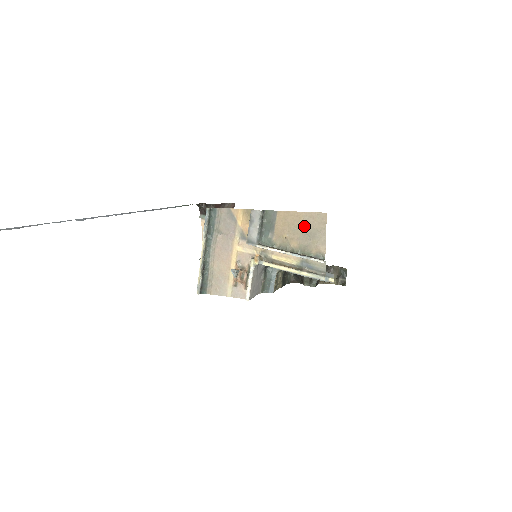
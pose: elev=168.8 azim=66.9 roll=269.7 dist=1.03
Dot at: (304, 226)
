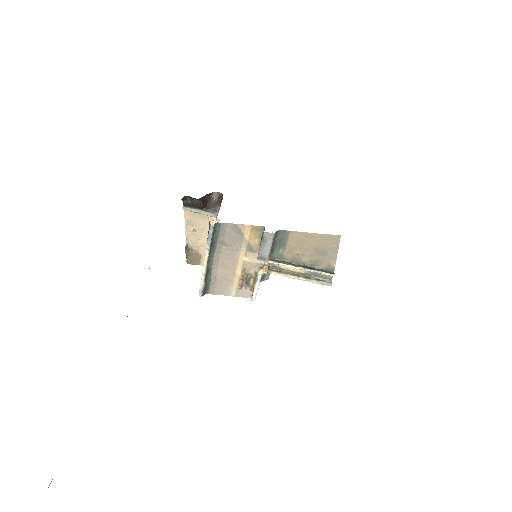
Dot at: (317, 245)
